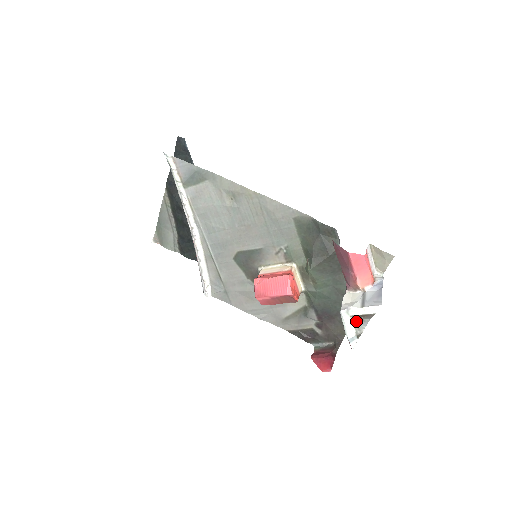
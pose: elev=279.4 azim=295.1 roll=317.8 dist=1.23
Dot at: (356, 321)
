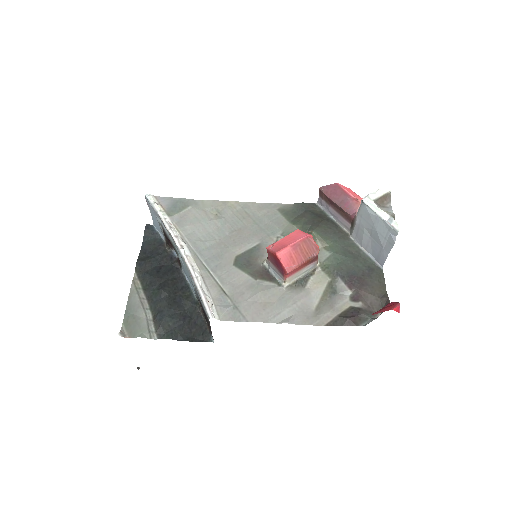
Dot at: (381, 209)
